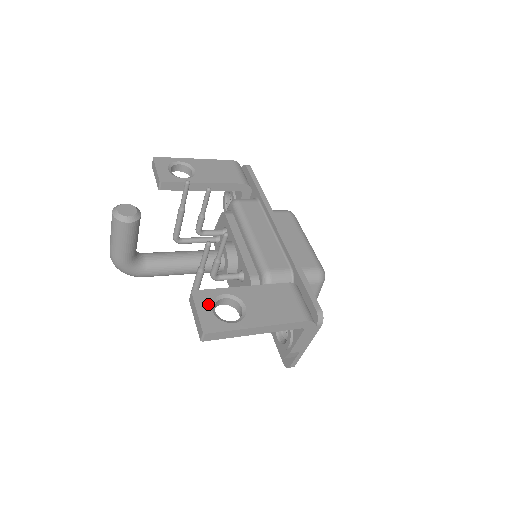
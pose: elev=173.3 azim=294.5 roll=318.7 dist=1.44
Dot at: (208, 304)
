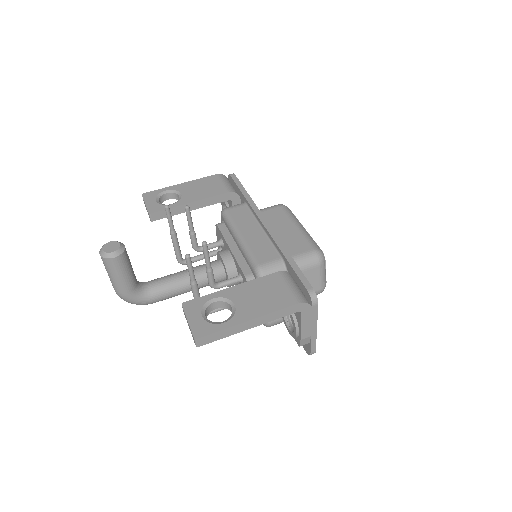
Dot at: (198, 311)
